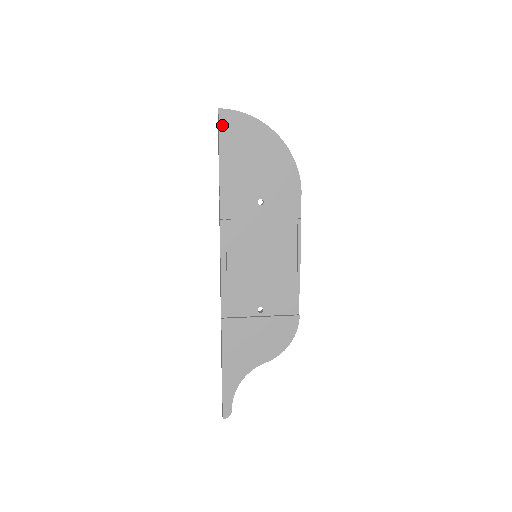
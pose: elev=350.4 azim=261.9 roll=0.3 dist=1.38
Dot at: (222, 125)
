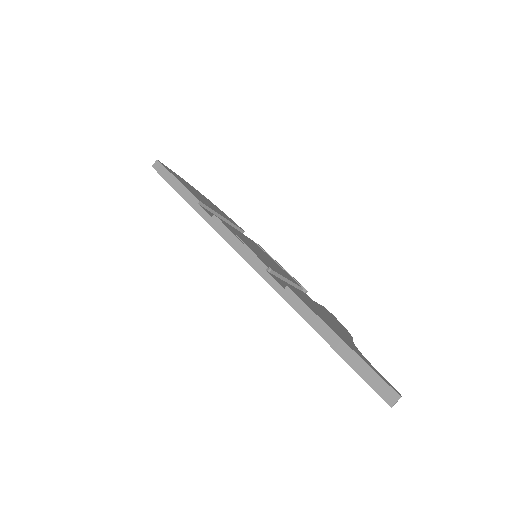
Dot at: (166, 168)
